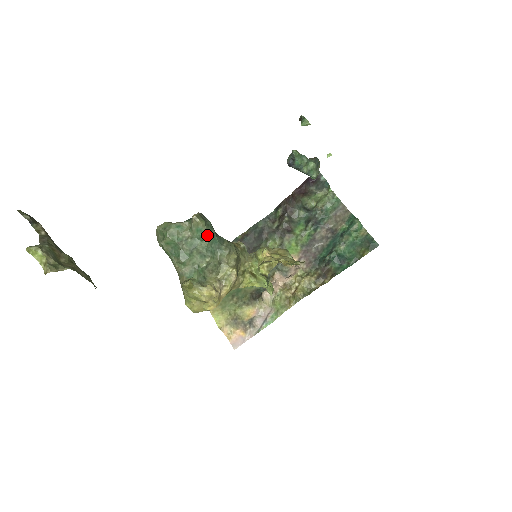
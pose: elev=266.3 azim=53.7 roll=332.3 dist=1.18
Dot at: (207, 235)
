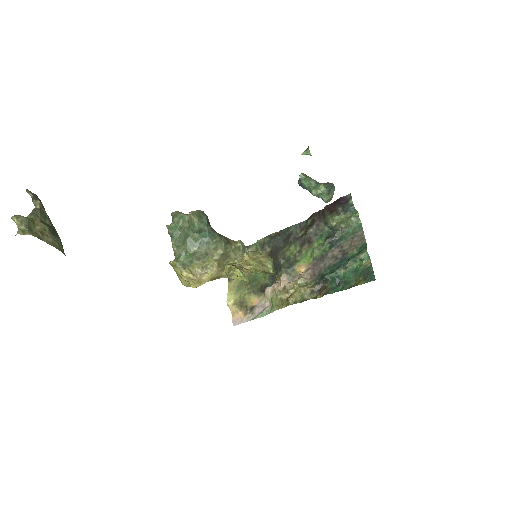
Dot at: (197, 230)
